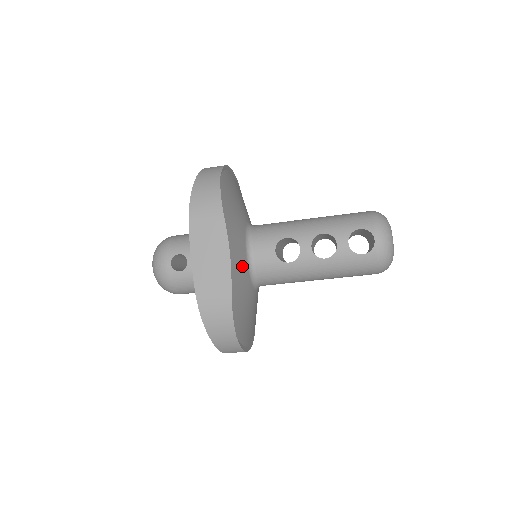
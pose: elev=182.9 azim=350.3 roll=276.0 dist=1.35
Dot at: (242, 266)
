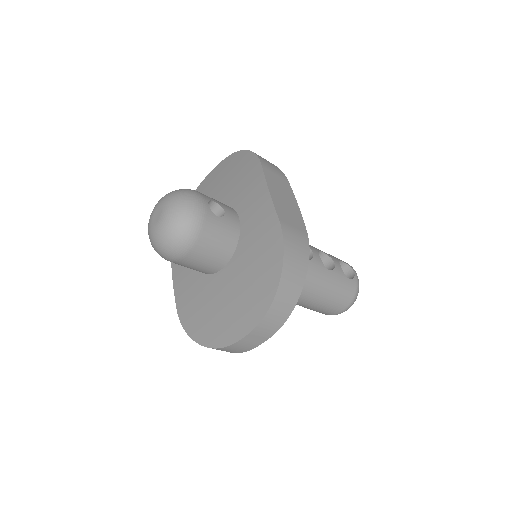
Dot at: occluded
